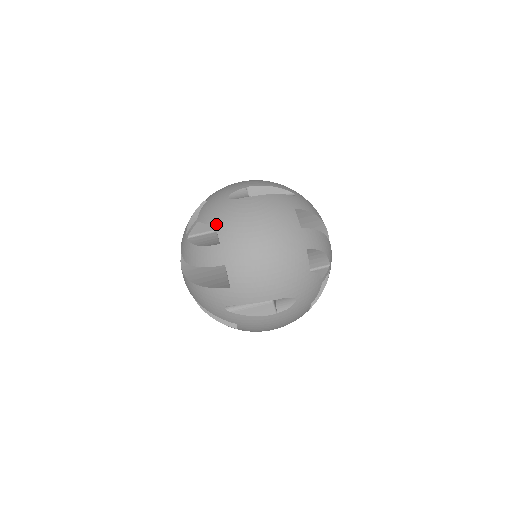
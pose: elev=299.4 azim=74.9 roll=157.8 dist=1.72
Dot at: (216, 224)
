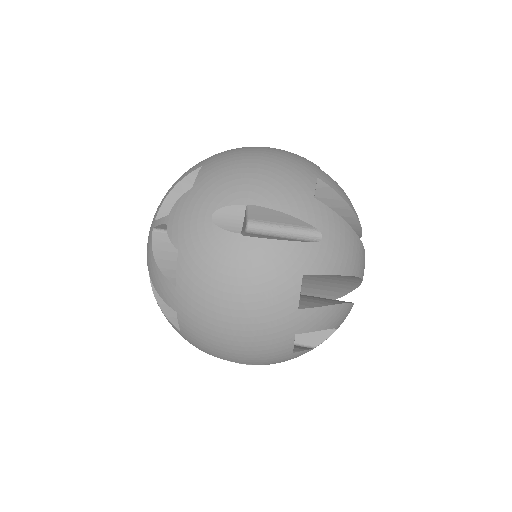
Dot at: (179, 255)
